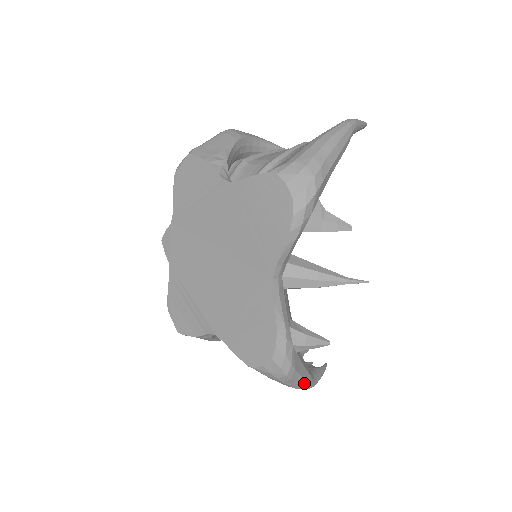
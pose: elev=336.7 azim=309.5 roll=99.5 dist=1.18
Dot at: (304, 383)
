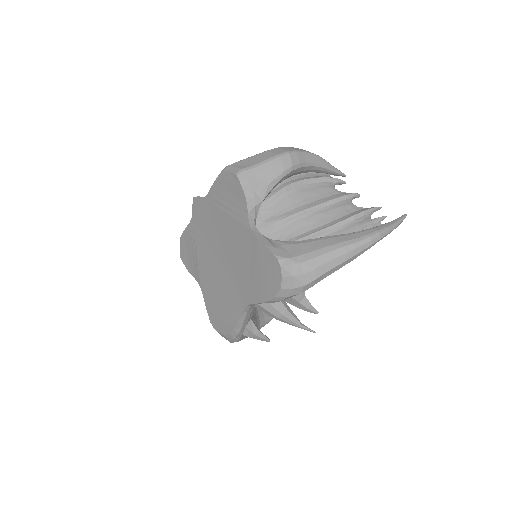
Dot at: occluded
